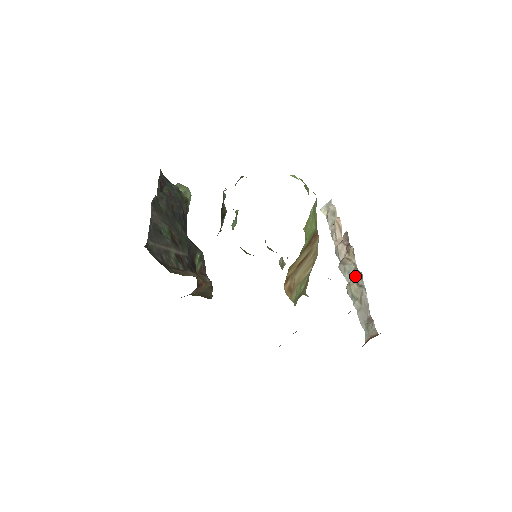
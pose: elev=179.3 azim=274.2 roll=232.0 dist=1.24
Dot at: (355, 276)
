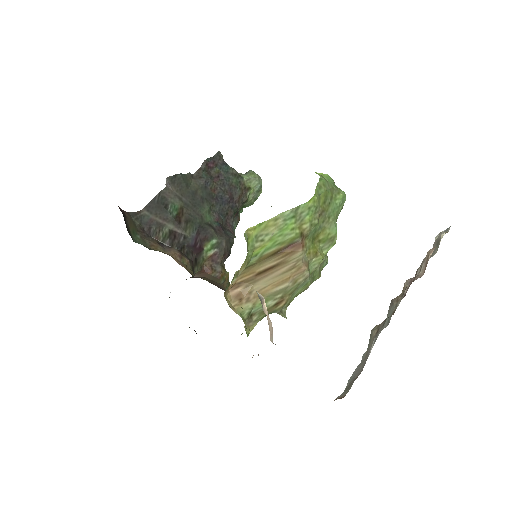
Dot at: (383, 321)
